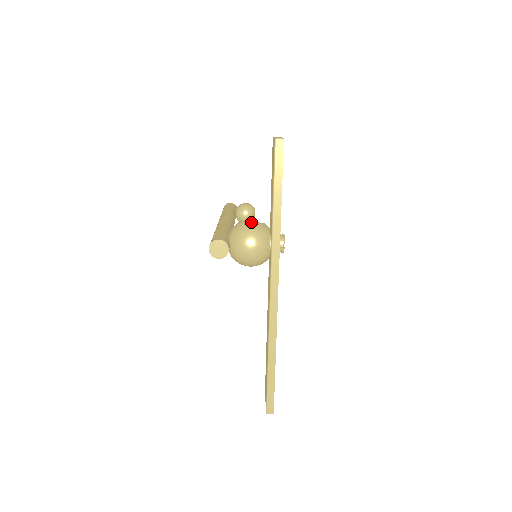
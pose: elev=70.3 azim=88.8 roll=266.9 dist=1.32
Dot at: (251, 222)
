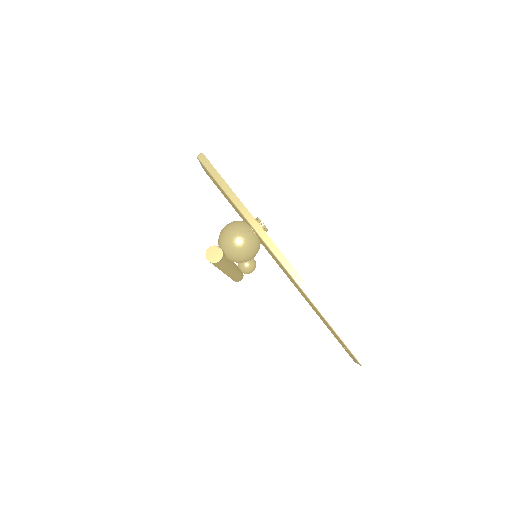
Dot at: (226, 225)
